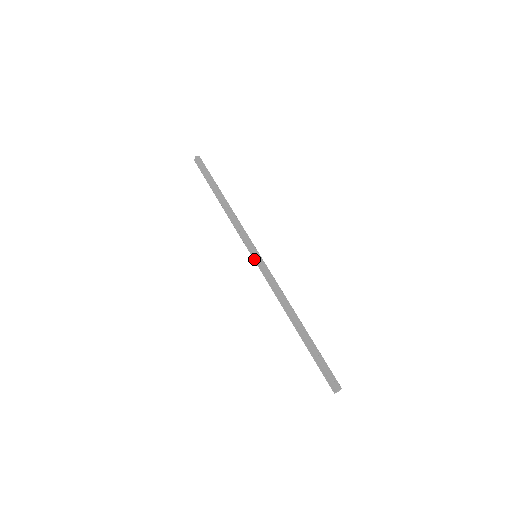
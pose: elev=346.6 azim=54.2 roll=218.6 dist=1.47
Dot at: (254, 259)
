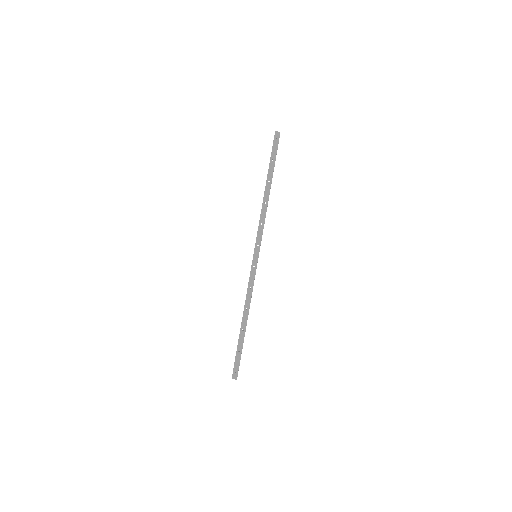
Dot at: (253, 257)
